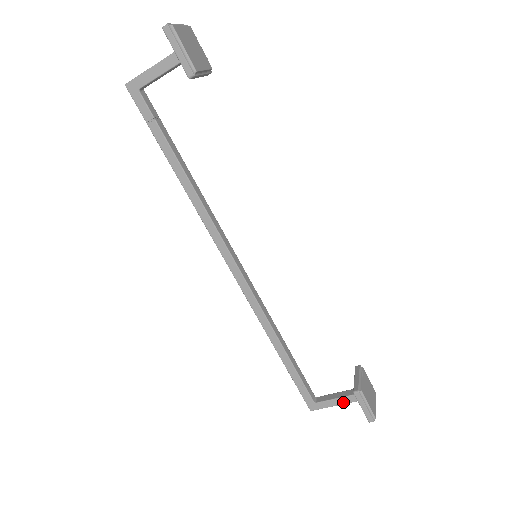
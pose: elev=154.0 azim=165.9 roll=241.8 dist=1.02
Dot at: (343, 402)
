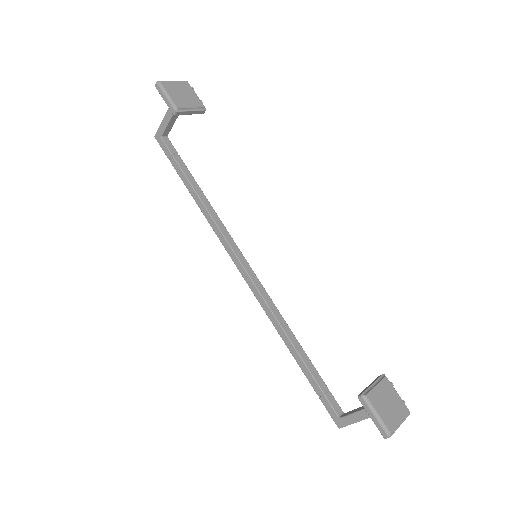
Dot at: (364, 416)
